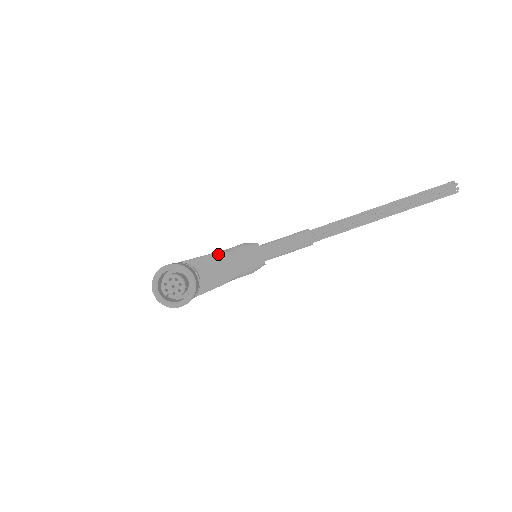
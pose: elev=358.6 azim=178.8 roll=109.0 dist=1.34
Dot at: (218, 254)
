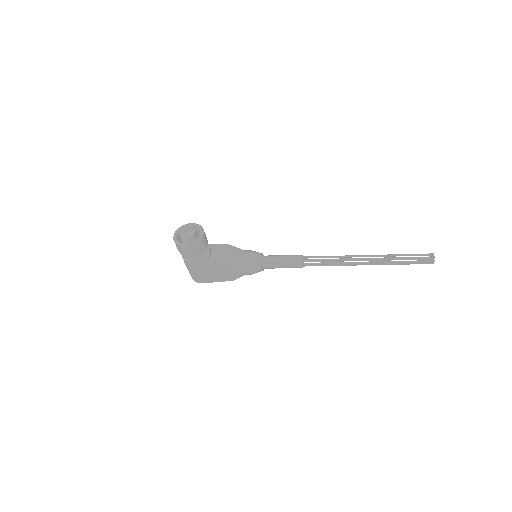
Dot at: (231, 245)
